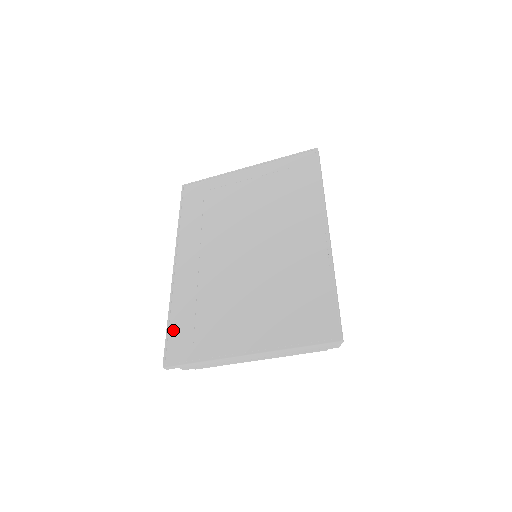
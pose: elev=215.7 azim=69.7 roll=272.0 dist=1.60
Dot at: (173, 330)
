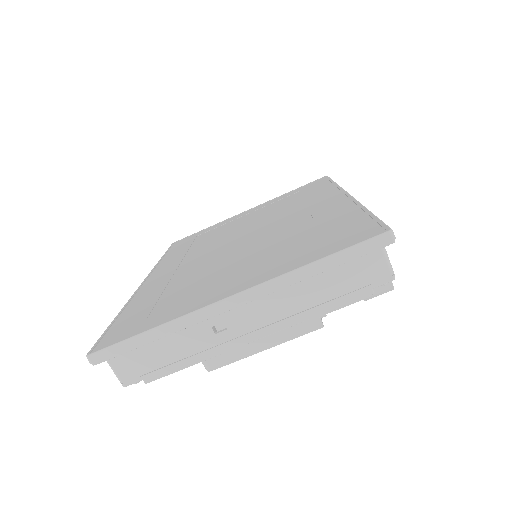
Dot at: (119, 321)
